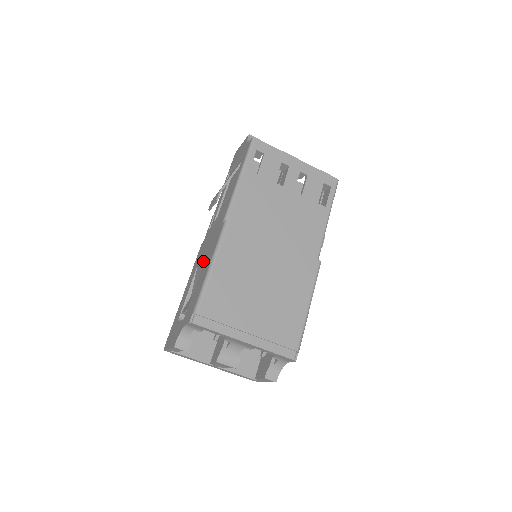
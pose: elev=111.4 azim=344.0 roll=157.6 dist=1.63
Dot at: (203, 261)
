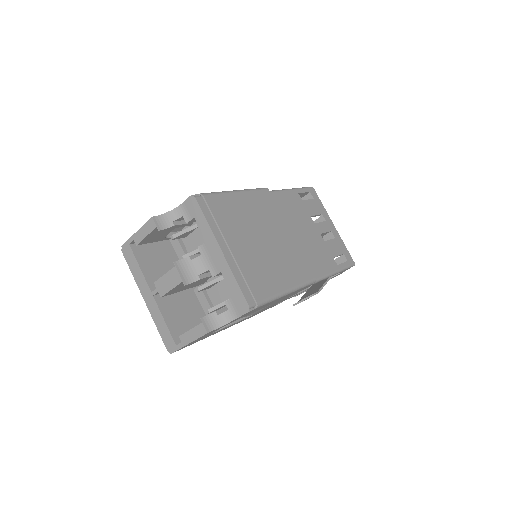
Dot at: occluded
